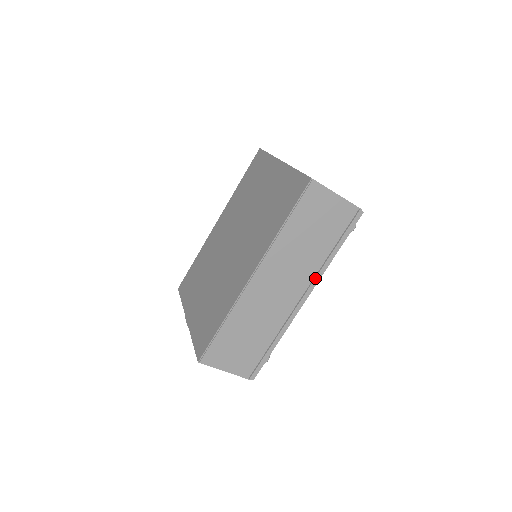
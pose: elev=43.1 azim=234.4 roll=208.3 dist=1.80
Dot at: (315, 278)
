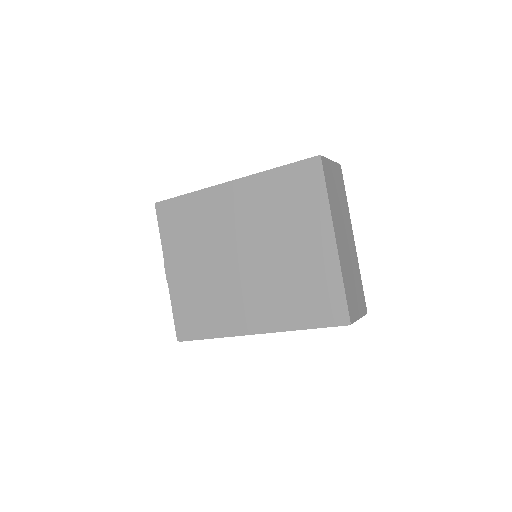
Dot at: occluded
